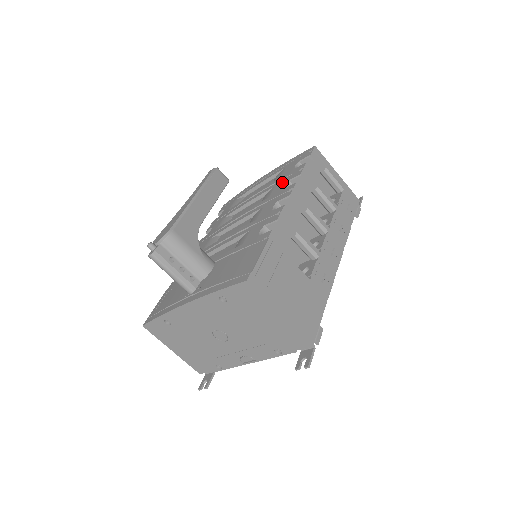
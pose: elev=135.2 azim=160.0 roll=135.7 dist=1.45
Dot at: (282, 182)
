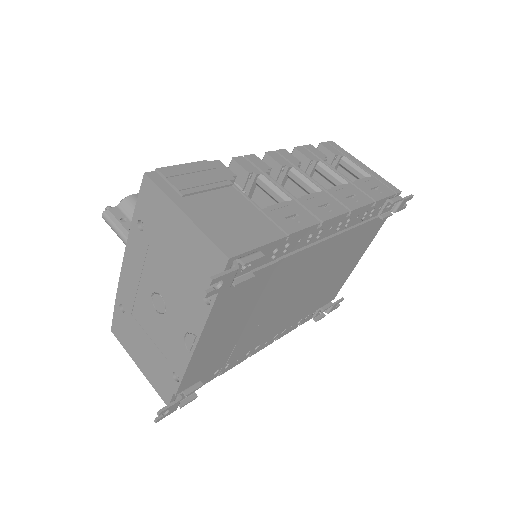
Dot at: occluded
